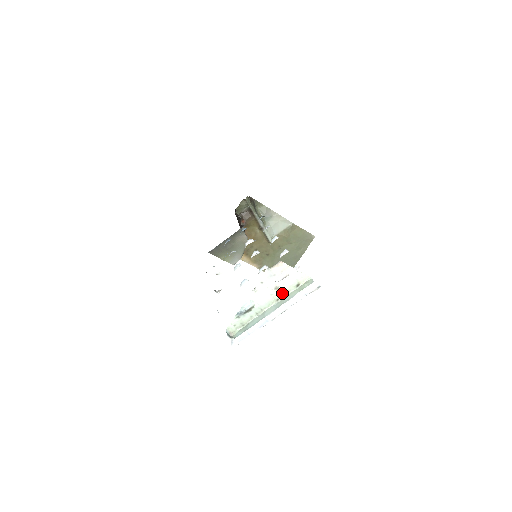
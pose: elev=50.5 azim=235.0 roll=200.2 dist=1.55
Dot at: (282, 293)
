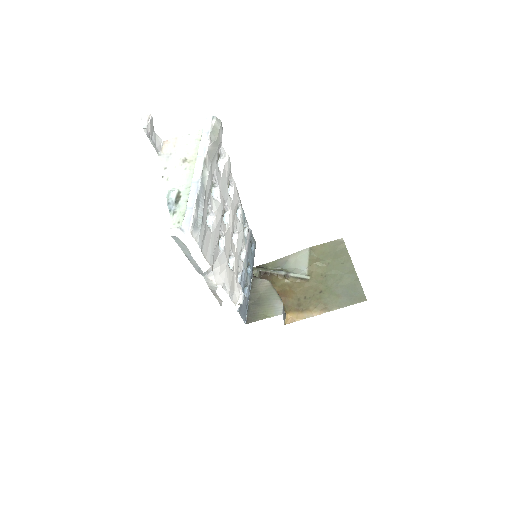
Dot at: (195, 160)
